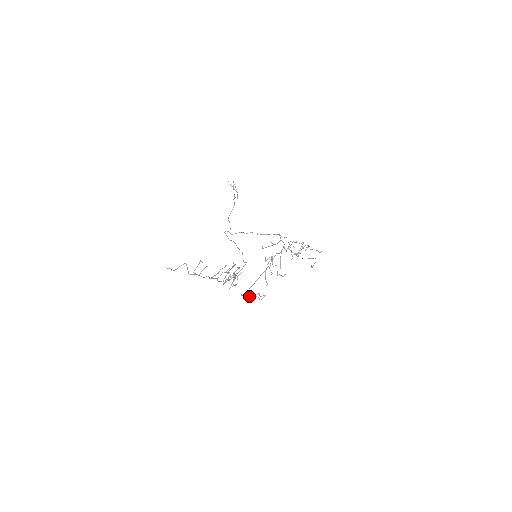
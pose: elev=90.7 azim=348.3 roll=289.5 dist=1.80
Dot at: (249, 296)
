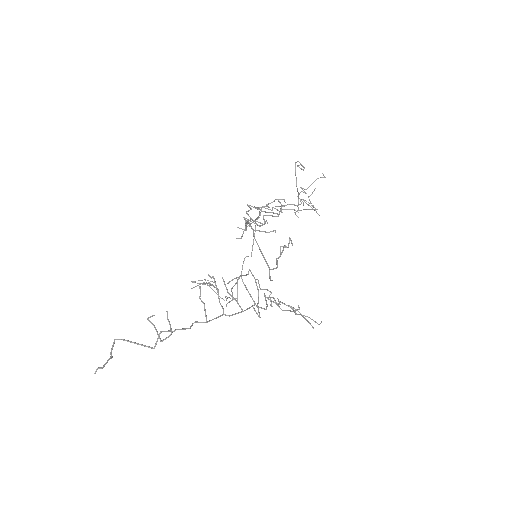
Dot at: occluded
